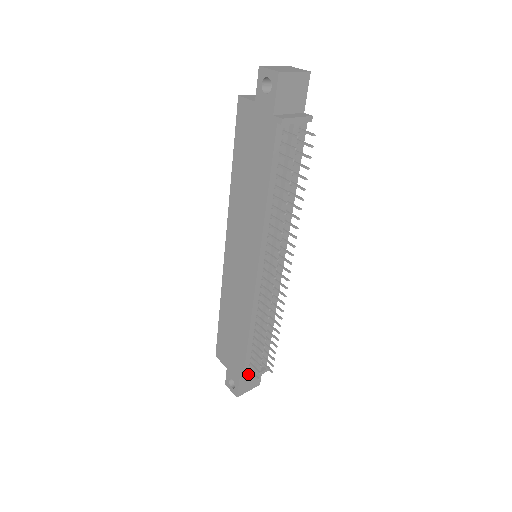
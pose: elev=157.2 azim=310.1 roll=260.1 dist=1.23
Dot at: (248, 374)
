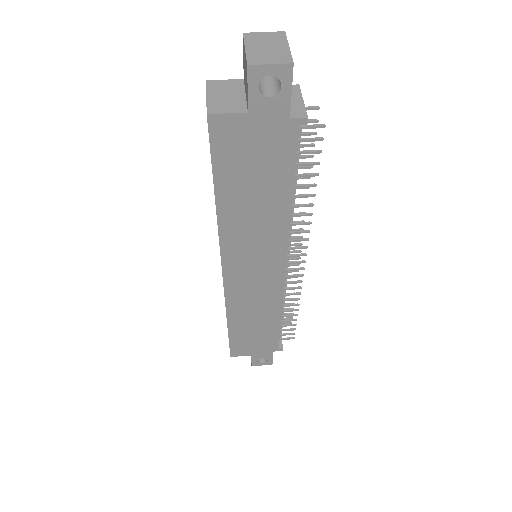
Dot at: occluded
